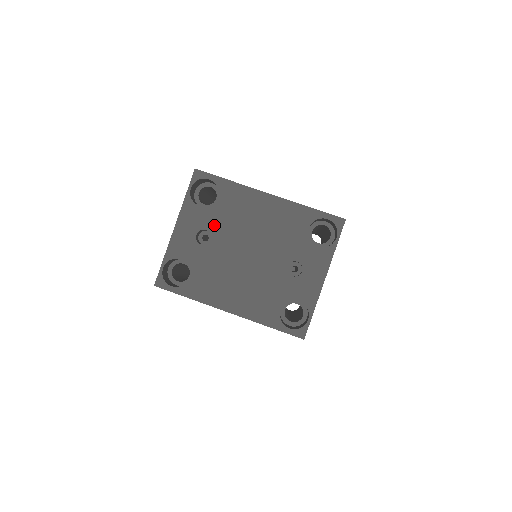
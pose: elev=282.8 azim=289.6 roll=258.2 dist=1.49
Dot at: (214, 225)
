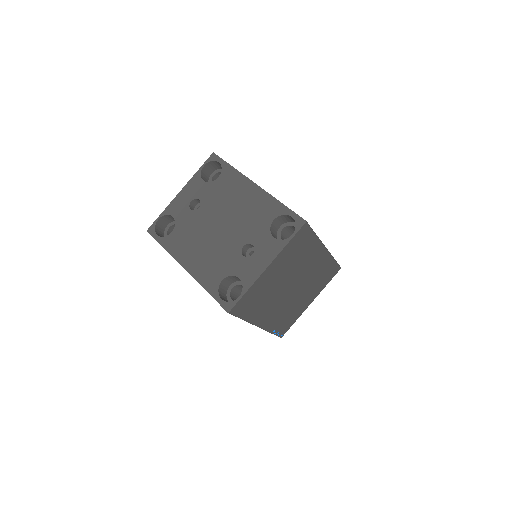
Dot at: (206, 197)
